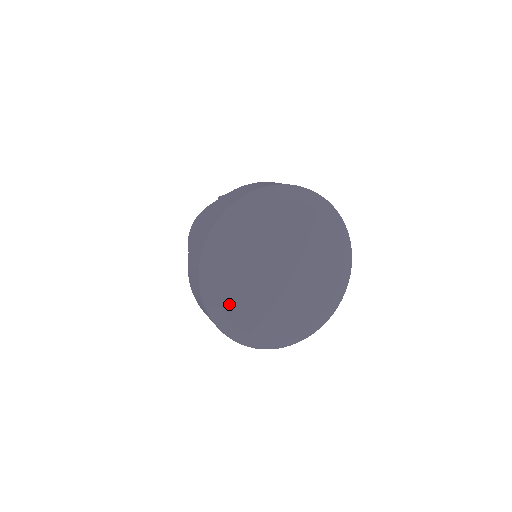
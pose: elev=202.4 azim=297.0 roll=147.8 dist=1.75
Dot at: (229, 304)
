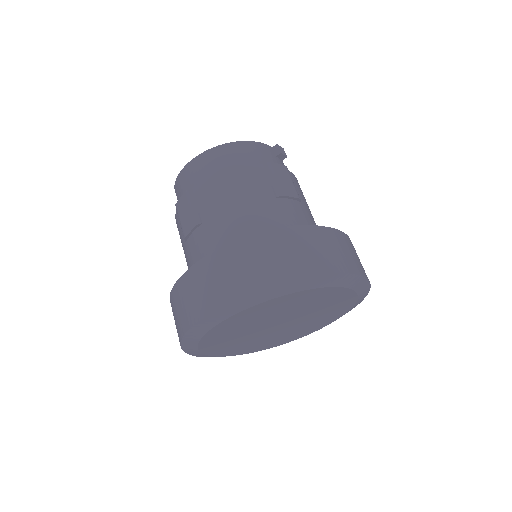
Dot at: (222, 327)
